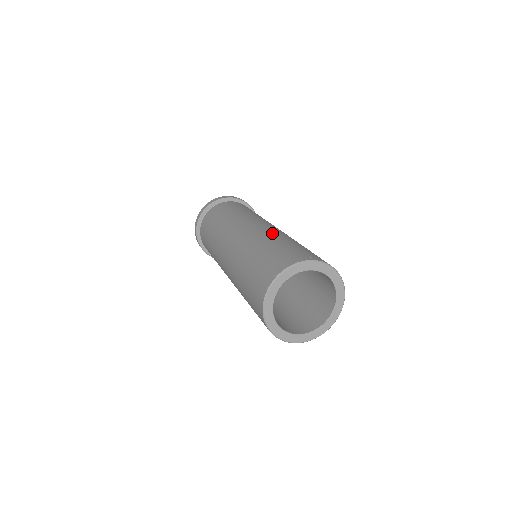
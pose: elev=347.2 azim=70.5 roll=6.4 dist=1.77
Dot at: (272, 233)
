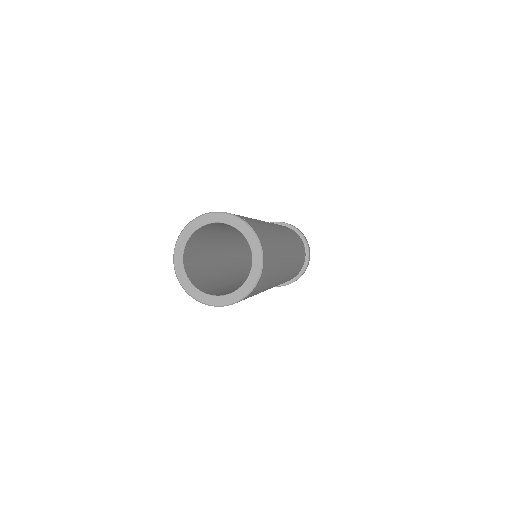
Dot at: occluded
